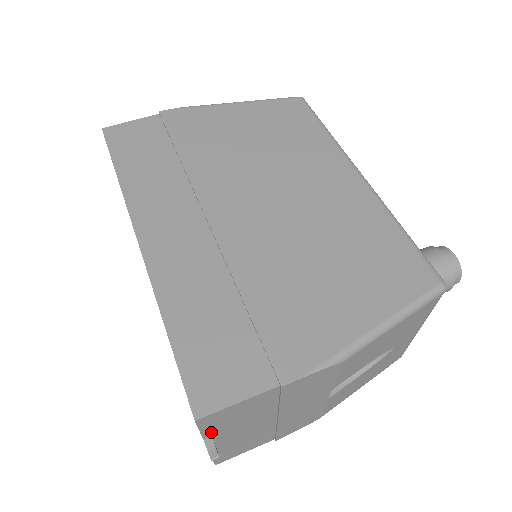
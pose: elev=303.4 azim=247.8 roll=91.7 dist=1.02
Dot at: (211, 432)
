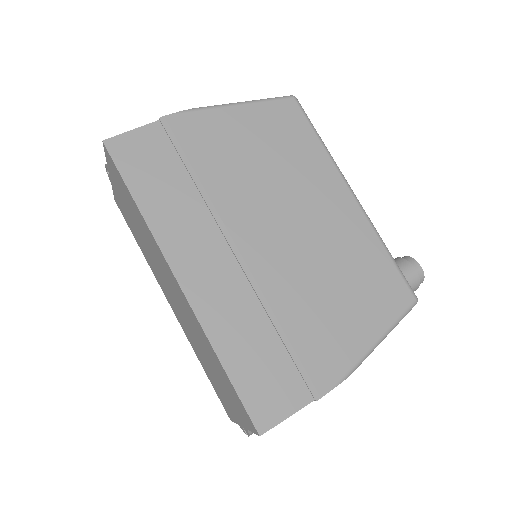
Dot at: occluded
